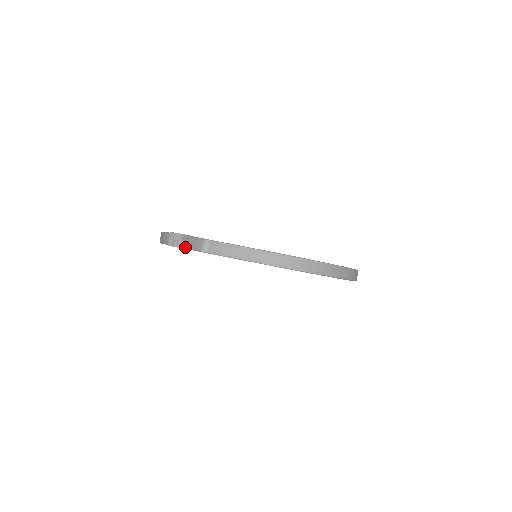
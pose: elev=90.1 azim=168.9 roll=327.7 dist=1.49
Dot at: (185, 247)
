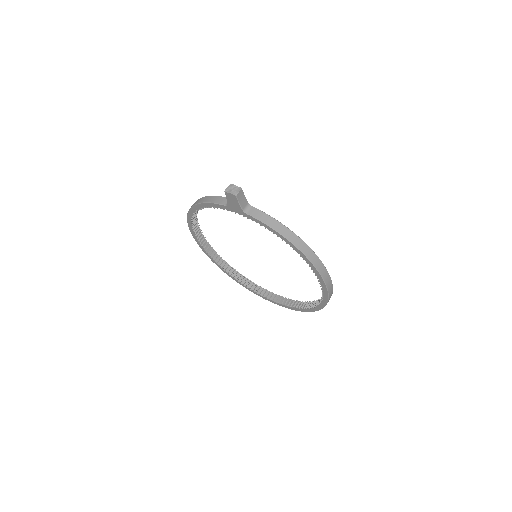
Dot at: (238, 197)
